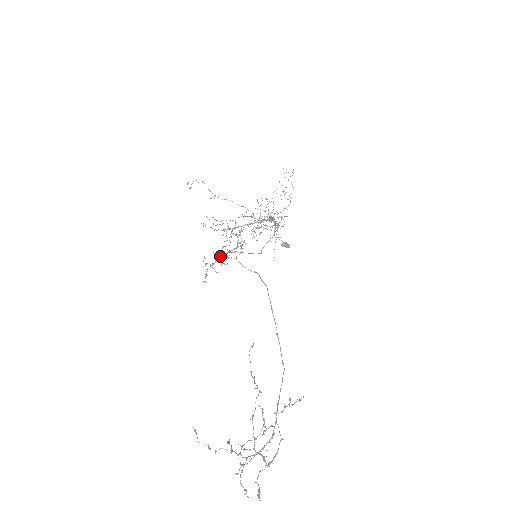
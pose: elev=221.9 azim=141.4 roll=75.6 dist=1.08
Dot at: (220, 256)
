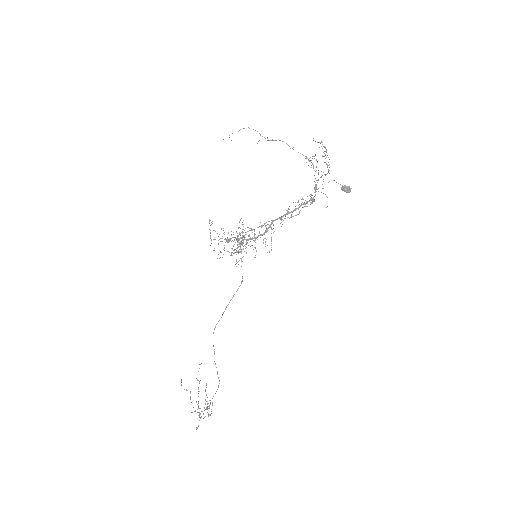
Dot at: occluded
